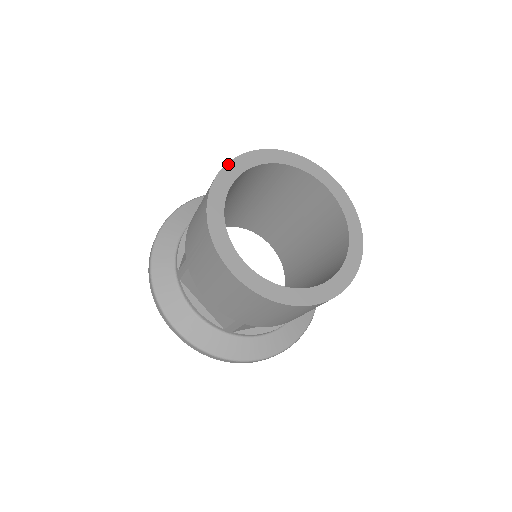
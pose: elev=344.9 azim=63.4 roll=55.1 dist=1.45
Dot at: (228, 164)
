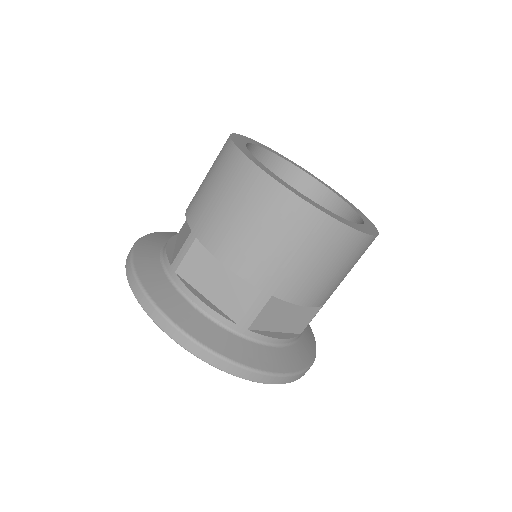
Dot at: (237, 134)
